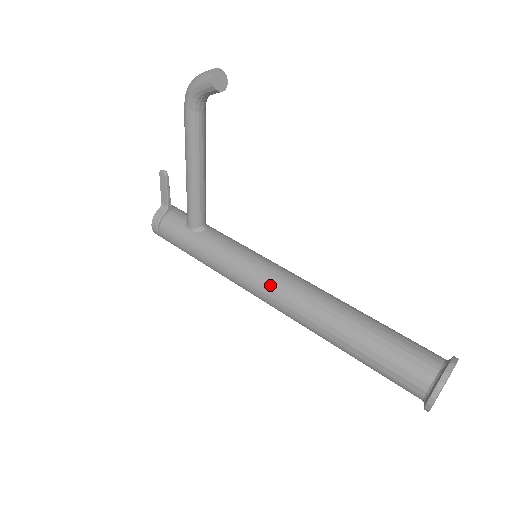
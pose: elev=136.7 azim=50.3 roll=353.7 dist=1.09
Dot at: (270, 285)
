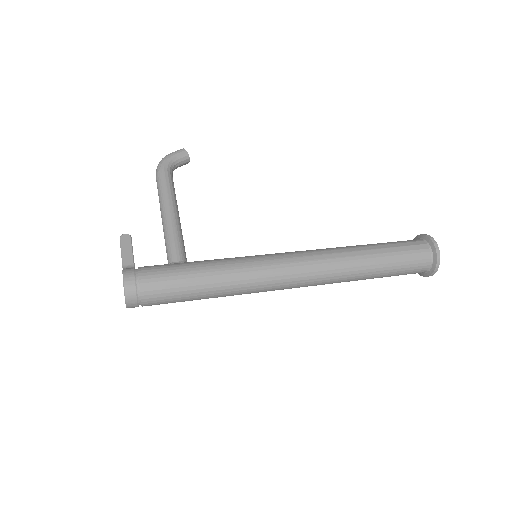
Dot at: (288, 253)
